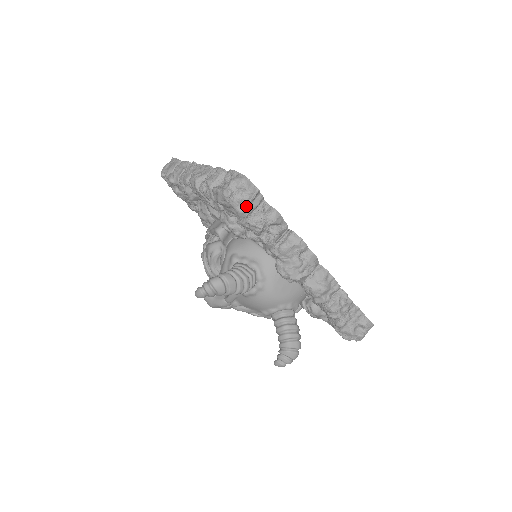
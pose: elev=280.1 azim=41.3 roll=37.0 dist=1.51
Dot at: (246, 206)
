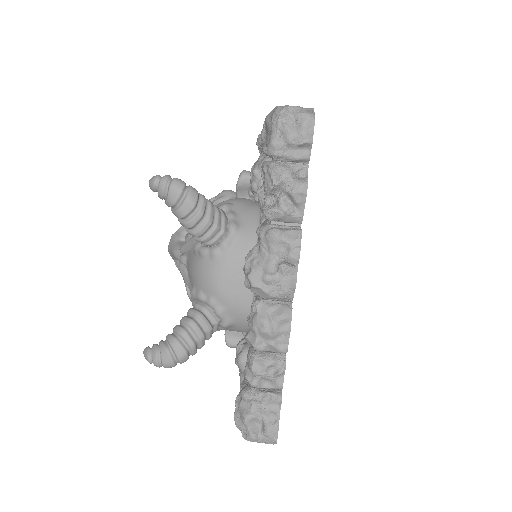
Dot at: (284, 144)
